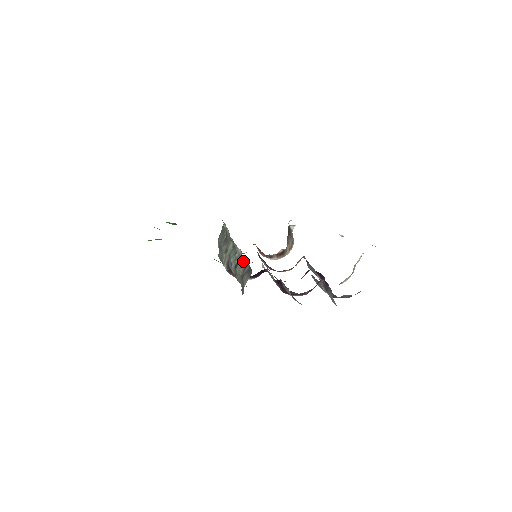
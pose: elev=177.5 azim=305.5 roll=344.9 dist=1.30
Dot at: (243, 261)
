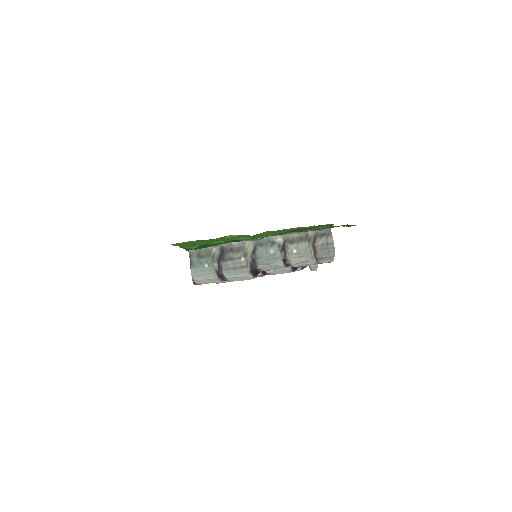
Dot at: (298, 239)
